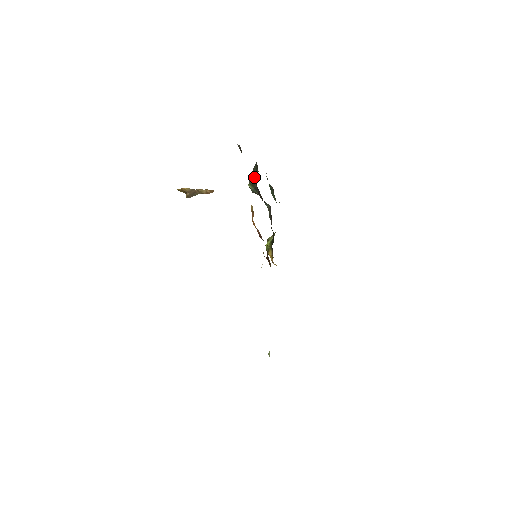
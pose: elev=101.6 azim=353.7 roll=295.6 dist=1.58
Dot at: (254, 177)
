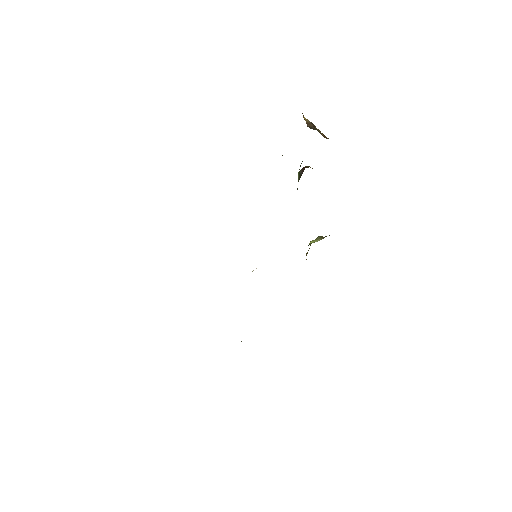
Dot at: occluded
